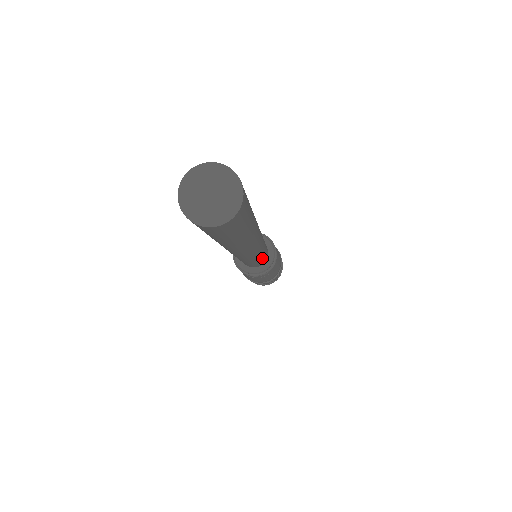
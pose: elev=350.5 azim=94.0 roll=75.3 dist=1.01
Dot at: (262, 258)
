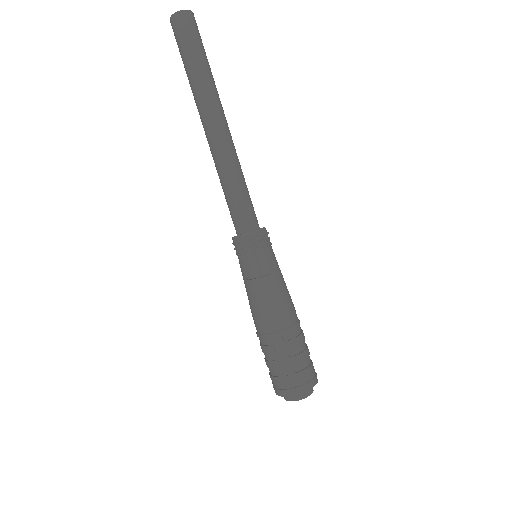
Dot at: (244, 193)
